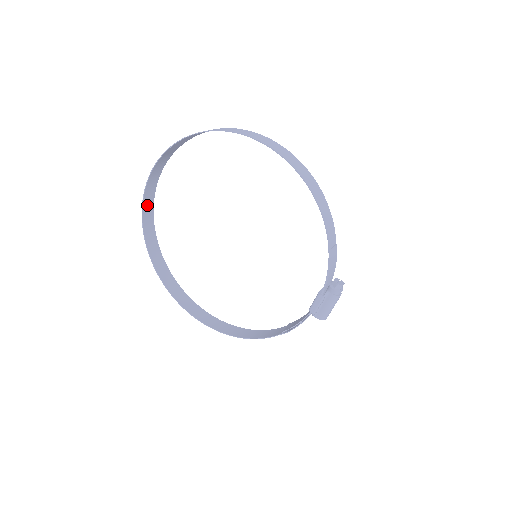
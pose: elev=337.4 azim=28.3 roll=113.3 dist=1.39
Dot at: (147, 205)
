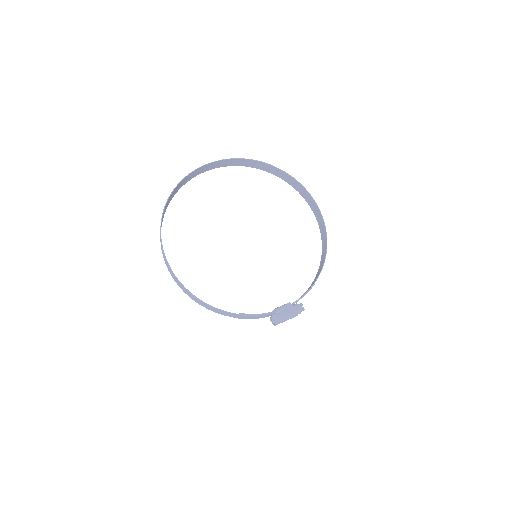
Dot at: (199, 171)
